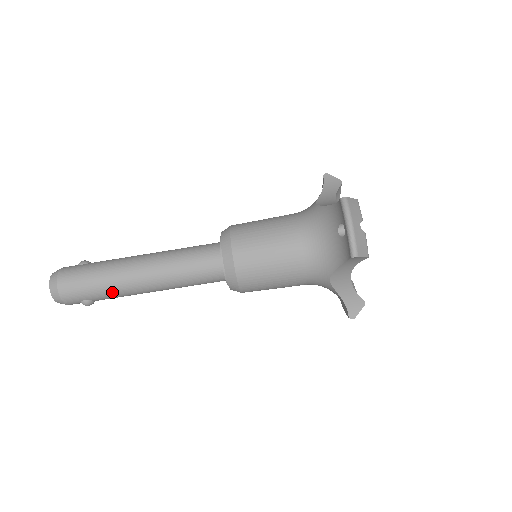
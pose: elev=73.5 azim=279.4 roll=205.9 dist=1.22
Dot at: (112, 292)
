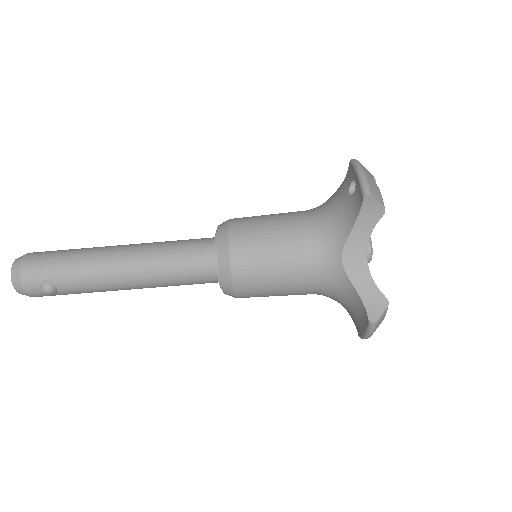
Dot at: (81, 272)
